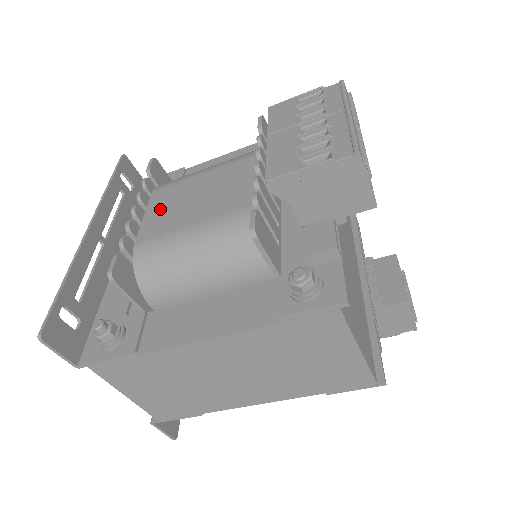
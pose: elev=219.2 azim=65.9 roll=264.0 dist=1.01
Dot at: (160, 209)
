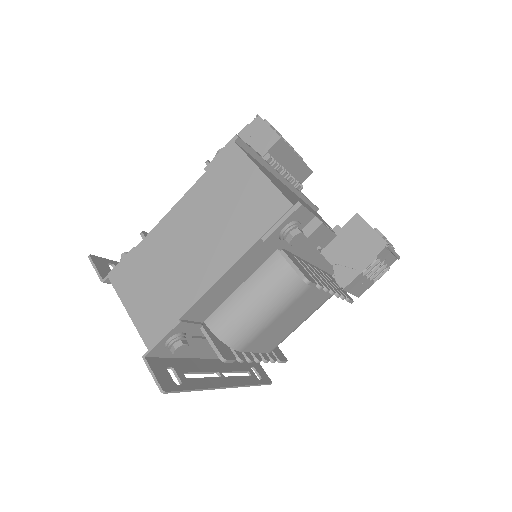
Dot at: occluded
